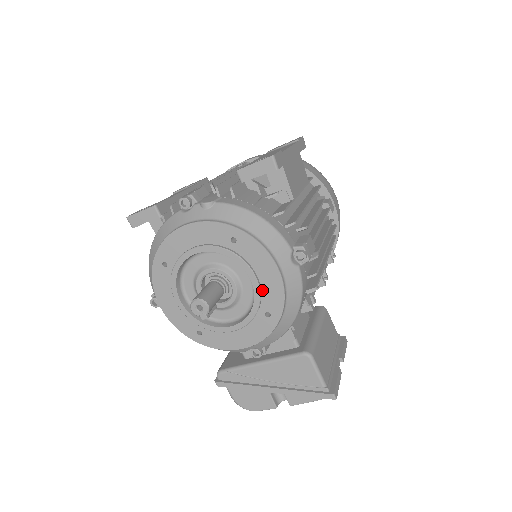
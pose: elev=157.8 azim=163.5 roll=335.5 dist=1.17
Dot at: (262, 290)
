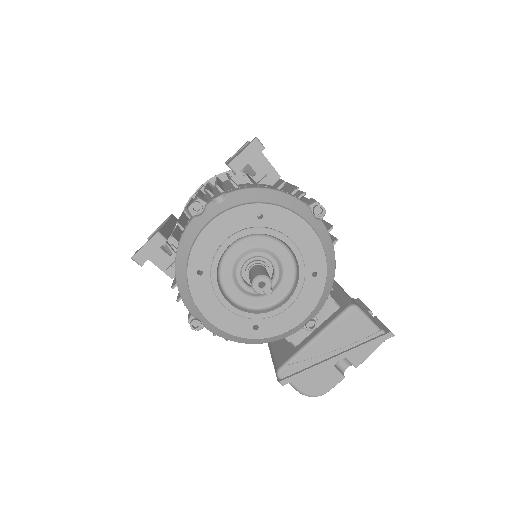
Dot at: (301, 252)
